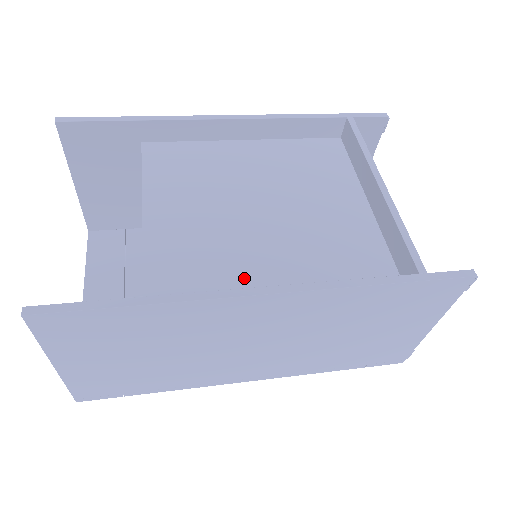
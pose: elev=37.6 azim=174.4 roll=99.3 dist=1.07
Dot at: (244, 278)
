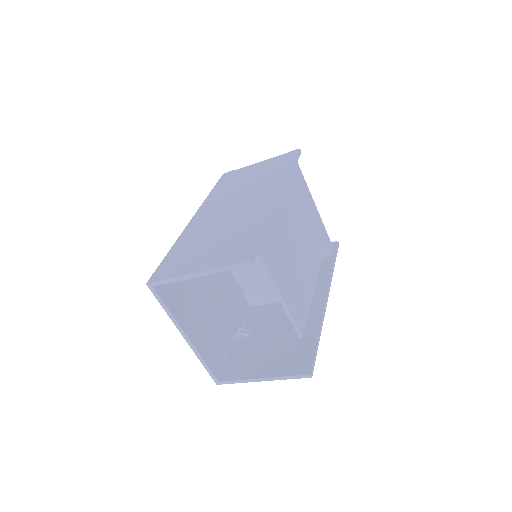
Dot at: (306, 292)
